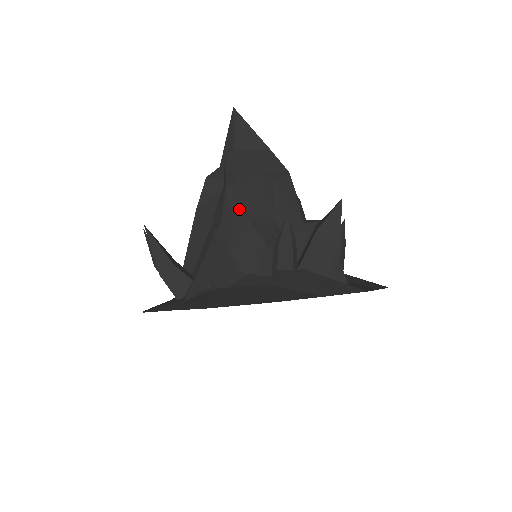
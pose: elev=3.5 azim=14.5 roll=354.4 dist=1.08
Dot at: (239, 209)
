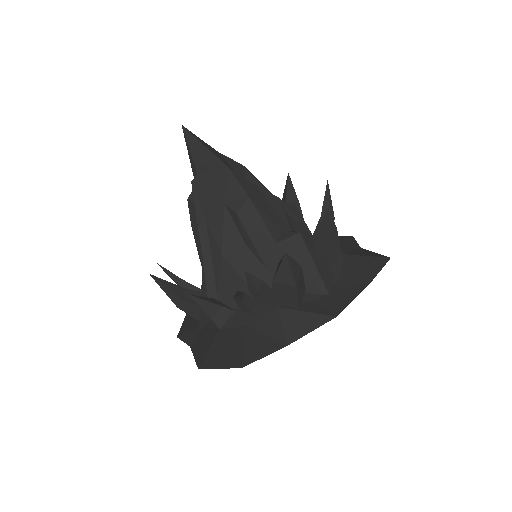
Dot at: (215, 247)
